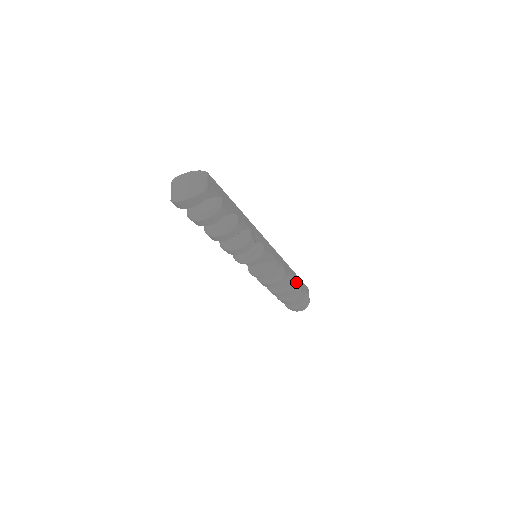
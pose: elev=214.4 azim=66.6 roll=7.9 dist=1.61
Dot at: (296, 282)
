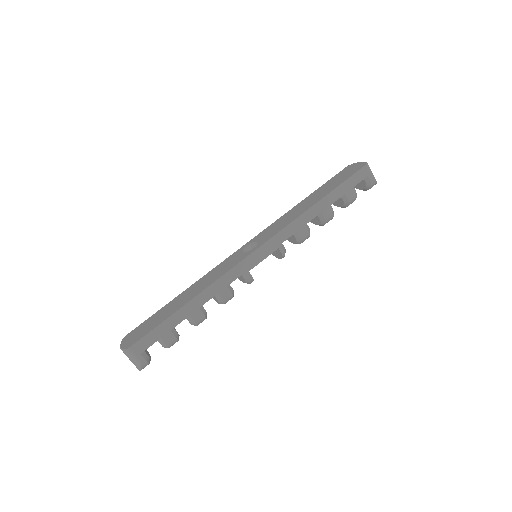
Dot at: (334, 201)
